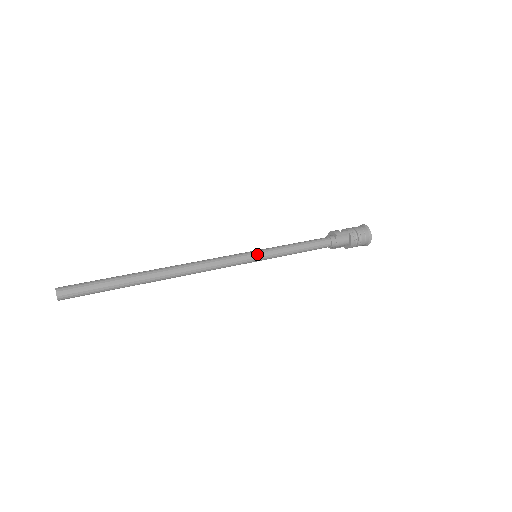
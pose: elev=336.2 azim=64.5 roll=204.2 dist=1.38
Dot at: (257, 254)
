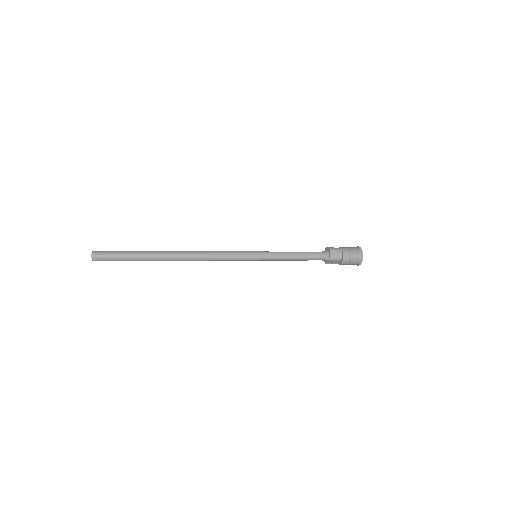
Dot at: (256, 254)
